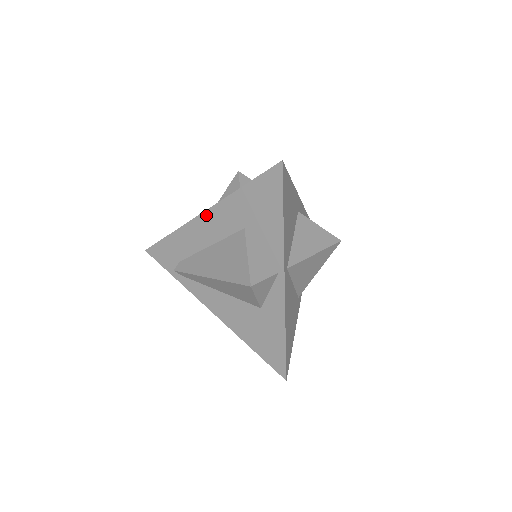
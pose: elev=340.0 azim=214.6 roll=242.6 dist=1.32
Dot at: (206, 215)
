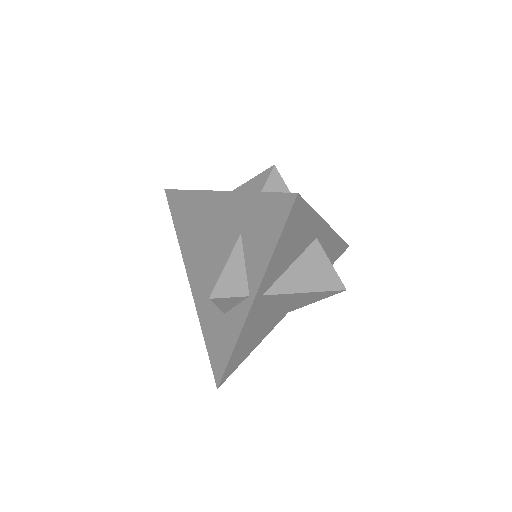
Dot at: (218, 195)
